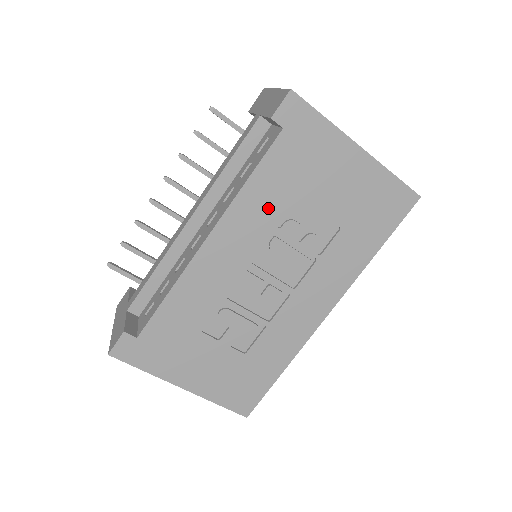
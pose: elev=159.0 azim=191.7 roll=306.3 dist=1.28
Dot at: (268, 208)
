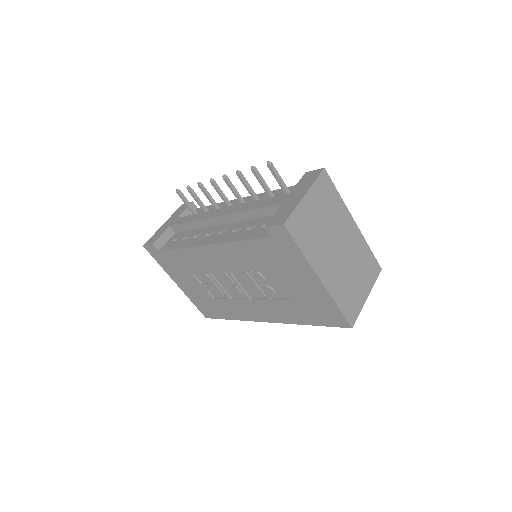
Dot at: (247, 260)
